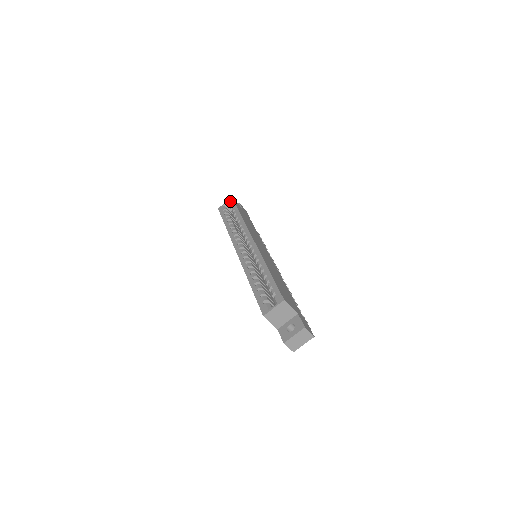
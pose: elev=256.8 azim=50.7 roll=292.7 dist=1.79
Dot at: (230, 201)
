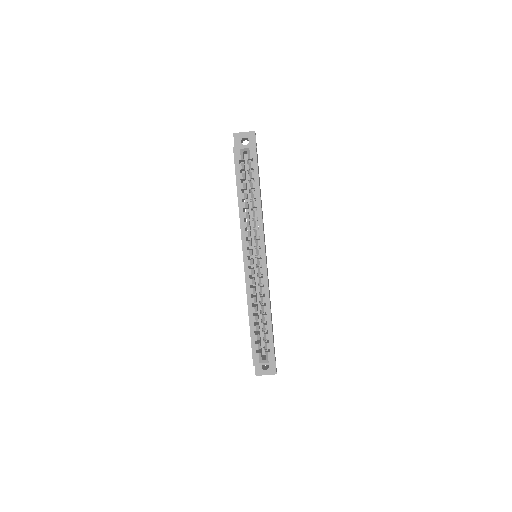
Dot at: (252, 153)
